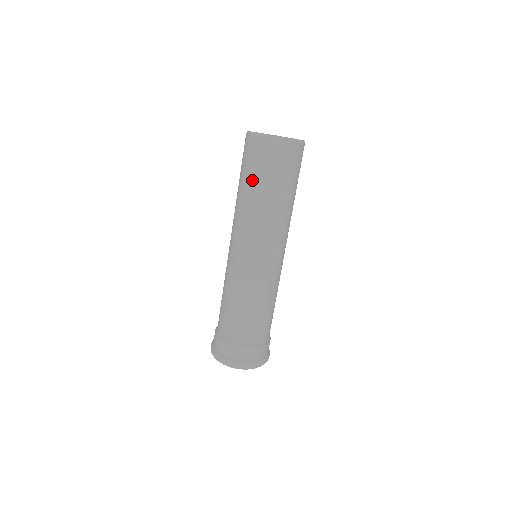
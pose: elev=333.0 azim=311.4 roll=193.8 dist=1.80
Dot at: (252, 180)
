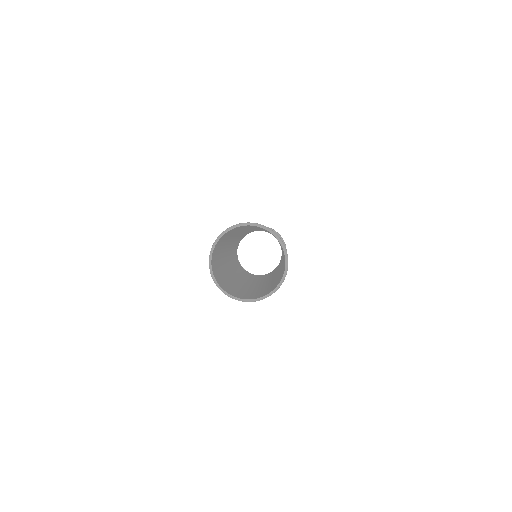
Dot at: occluded
